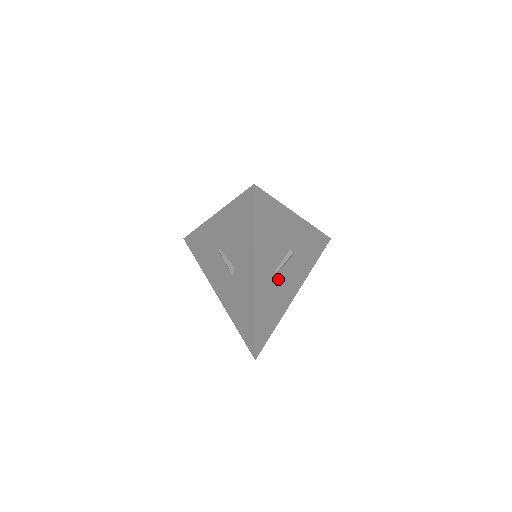
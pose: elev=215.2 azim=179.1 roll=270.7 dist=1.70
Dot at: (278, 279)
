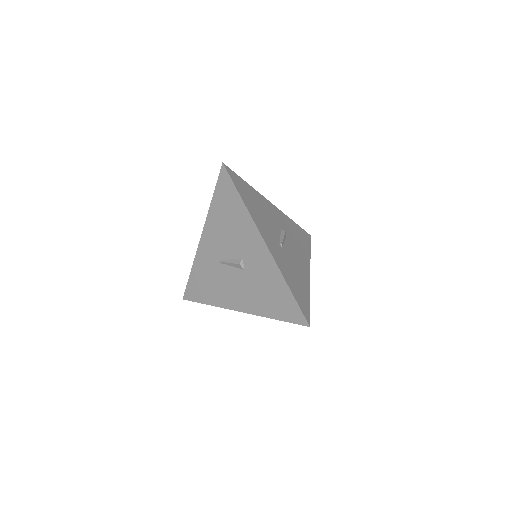
Dot at: (286, 253)
